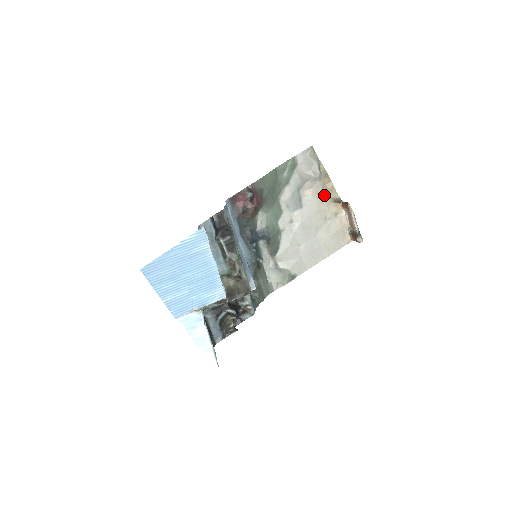
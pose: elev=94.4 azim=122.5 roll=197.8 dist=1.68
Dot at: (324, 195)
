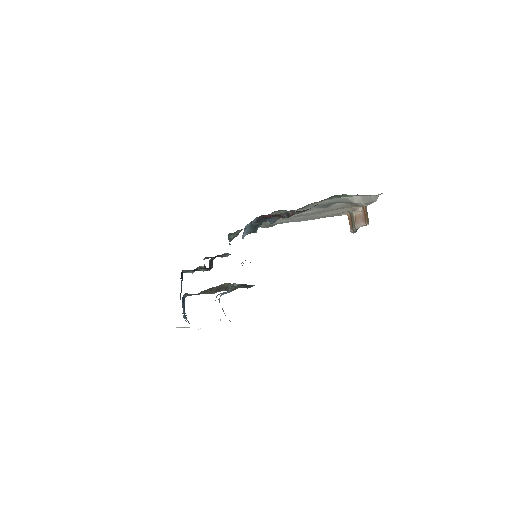
Dot at: occluded
